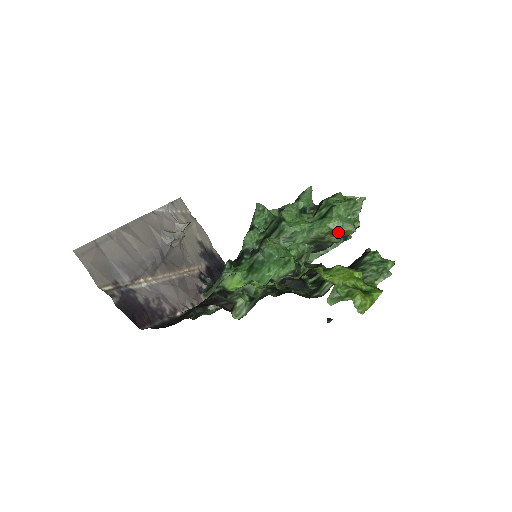
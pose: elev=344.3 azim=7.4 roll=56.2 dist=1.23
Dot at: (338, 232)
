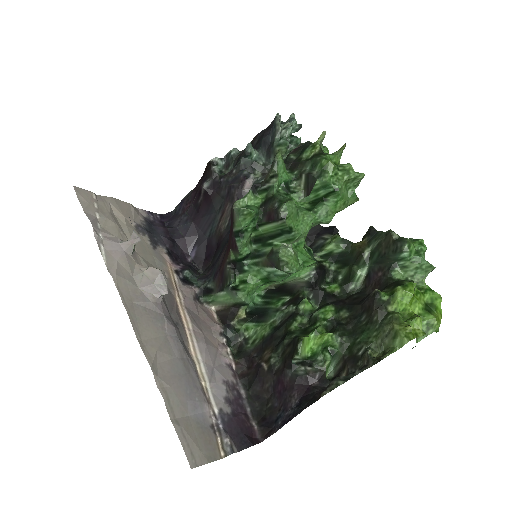
Dot at: (343, 209)
